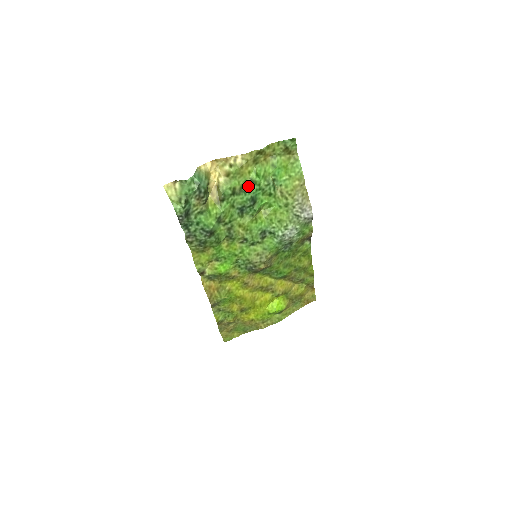
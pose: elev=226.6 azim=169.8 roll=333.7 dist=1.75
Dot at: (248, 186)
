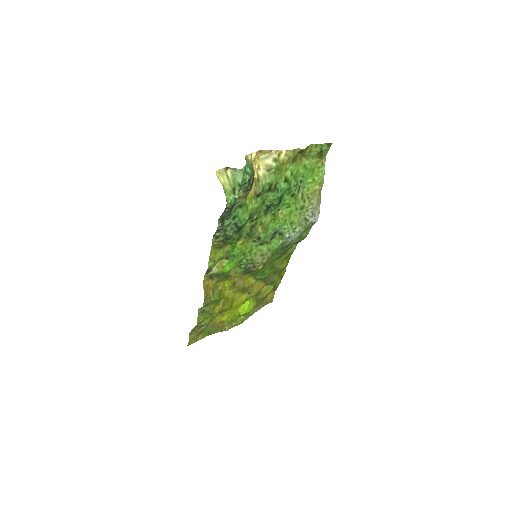
Dot at: (281, 184)
